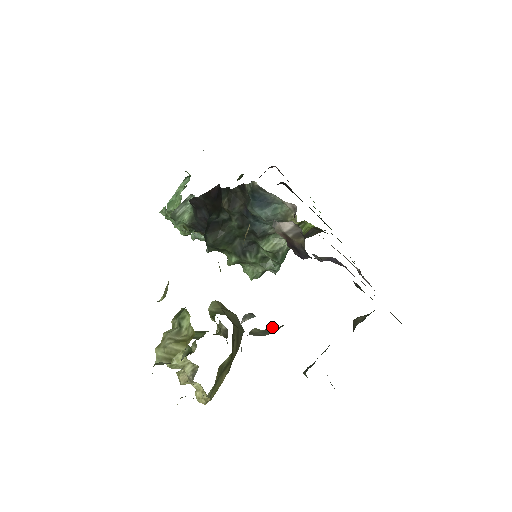
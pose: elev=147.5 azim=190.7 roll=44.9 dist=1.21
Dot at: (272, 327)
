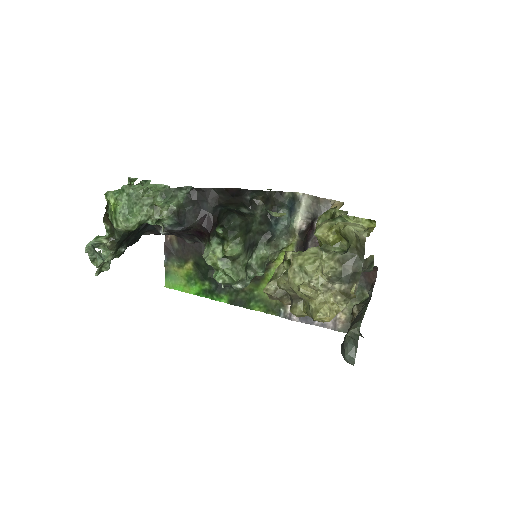
Dot at: occluded
